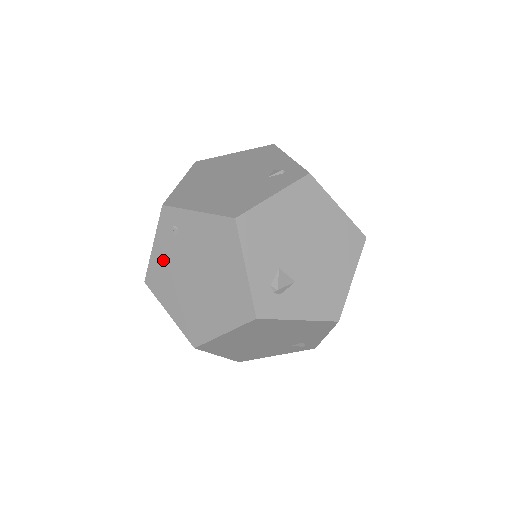
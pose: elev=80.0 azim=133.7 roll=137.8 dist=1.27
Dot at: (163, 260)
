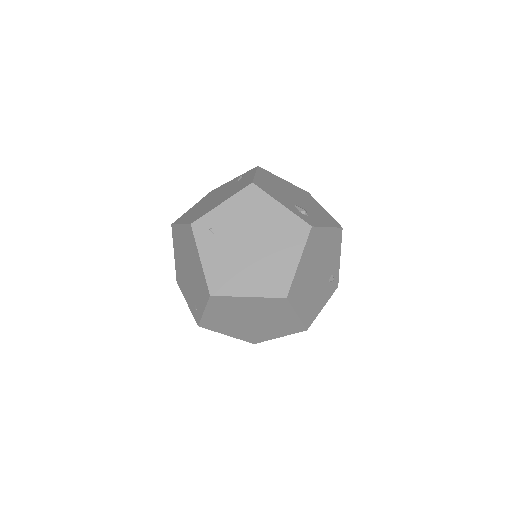
Dot at: (216, 261)
